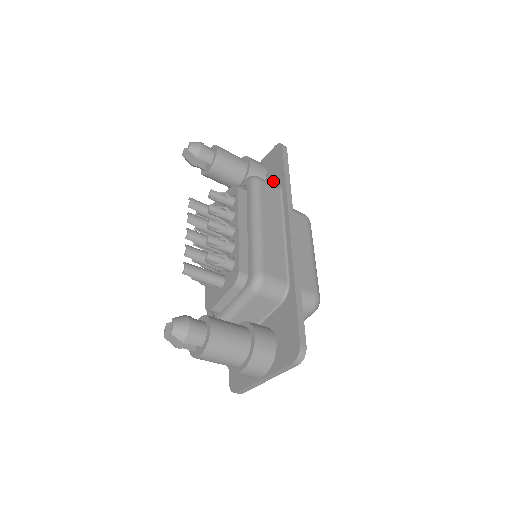
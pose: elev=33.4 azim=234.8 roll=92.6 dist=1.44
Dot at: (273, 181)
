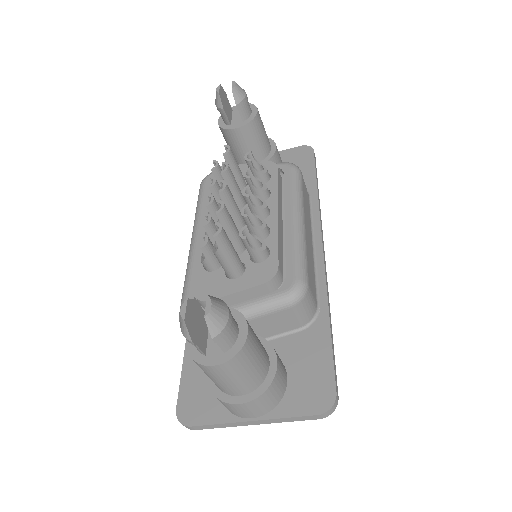
Dot at: occluded
